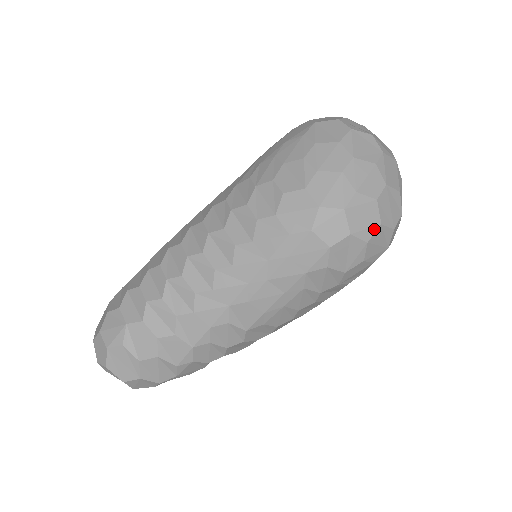
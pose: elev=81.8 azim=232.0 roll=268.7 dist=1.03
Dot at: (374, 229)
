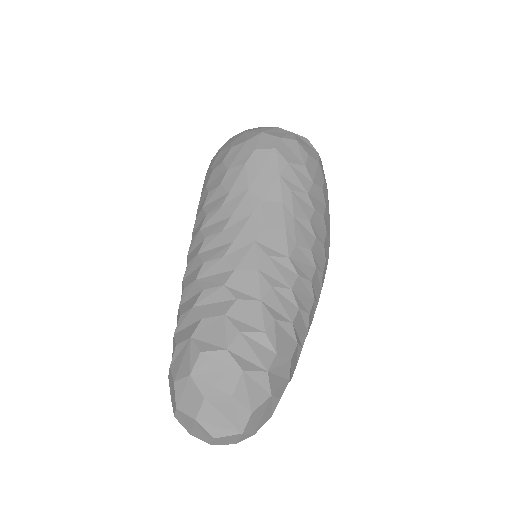
Dot at: (292, 135)
